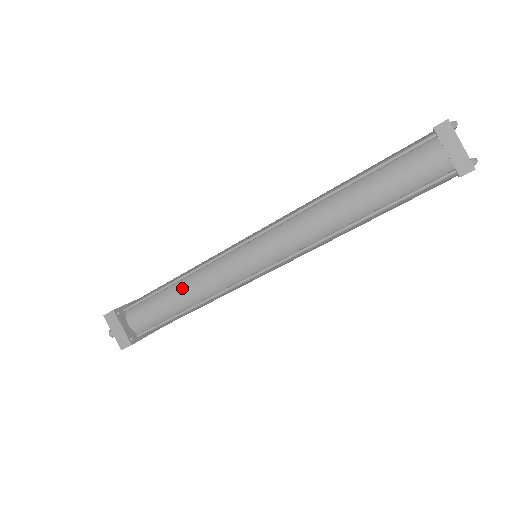
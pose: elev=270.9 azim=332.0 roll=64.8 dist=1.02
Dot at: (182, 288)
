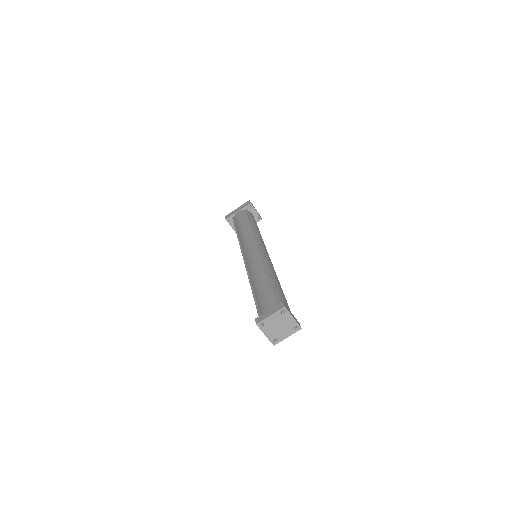
Dot at: occluded
